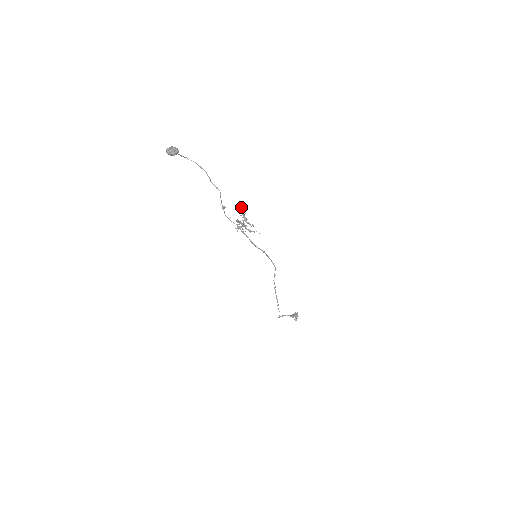
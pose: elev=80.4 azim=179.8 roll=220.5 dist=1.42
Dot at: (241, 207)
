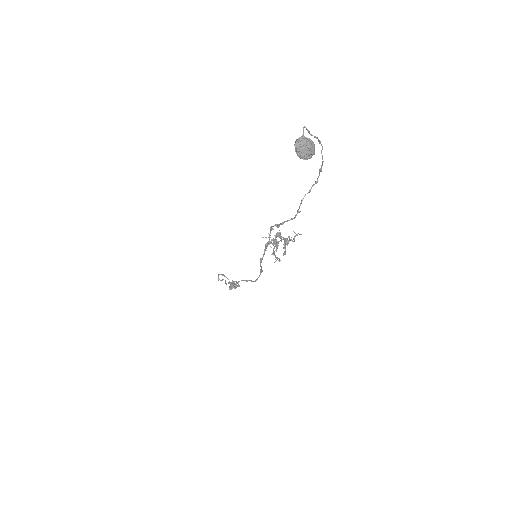
Dot at: occluded
